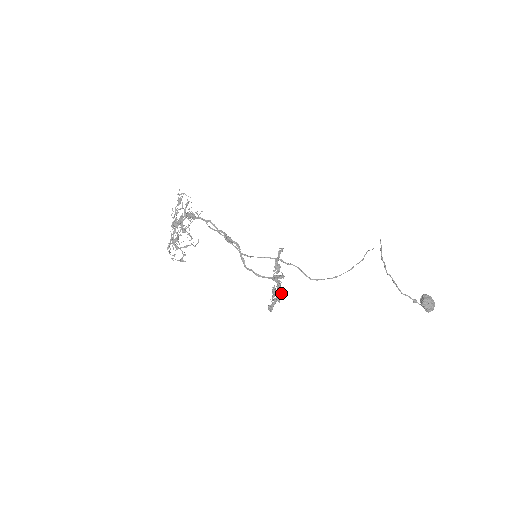
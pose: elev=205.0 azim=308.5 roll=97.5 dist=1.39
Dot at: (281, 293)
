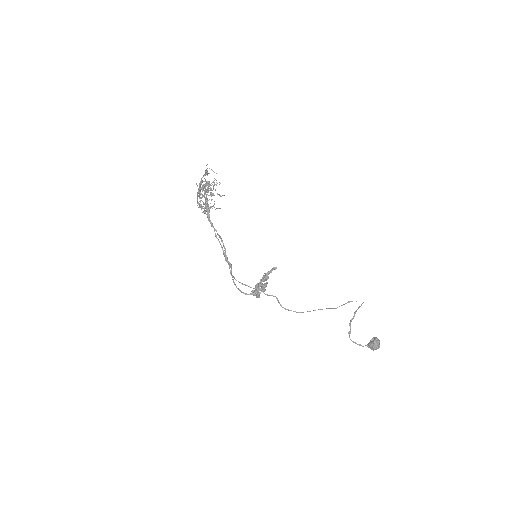
Dot at: occluded
